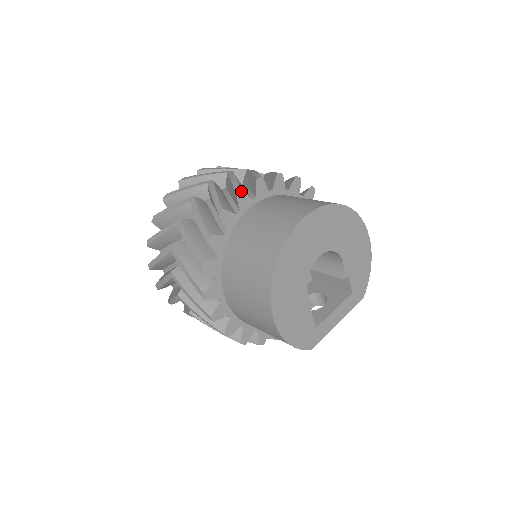
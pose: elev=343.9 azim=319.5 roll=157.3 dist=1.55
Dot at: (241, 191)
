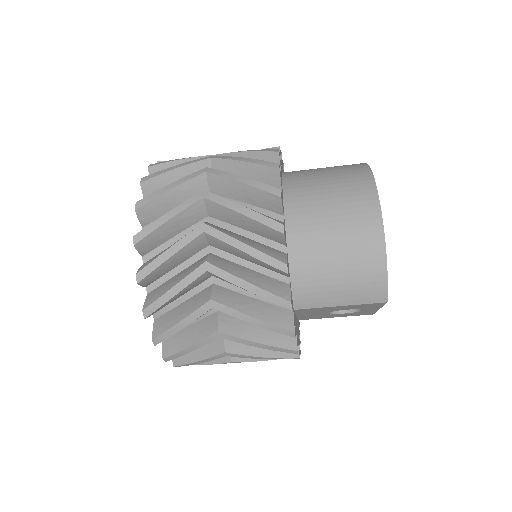
Dot at: occluded
